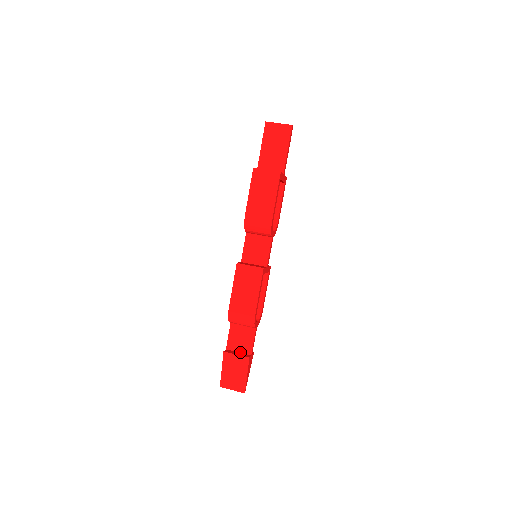
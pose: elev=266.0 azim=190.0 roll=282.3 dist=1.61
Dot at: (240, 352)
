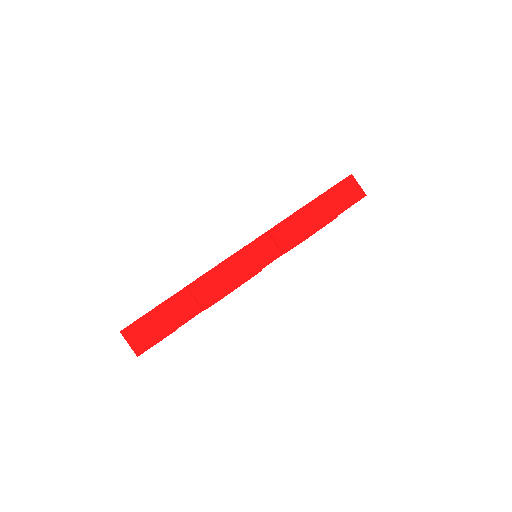
Dot at: (170, 318)
